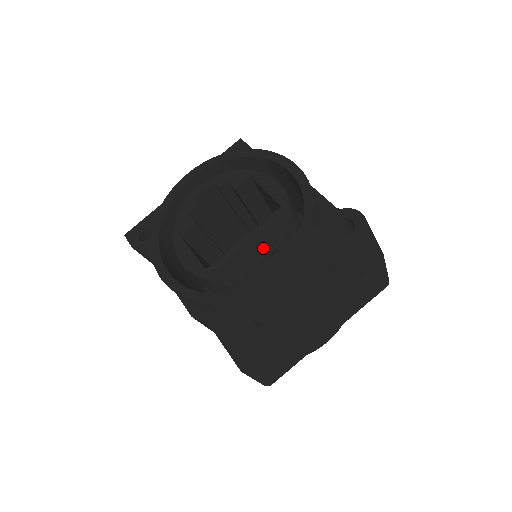
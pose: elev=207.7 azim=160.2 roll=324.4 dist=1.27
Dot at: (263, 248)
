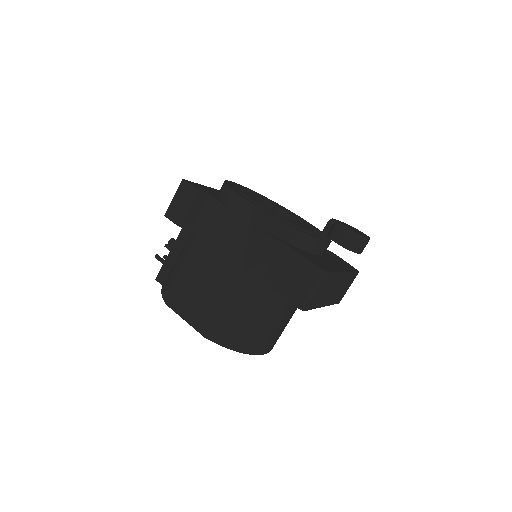
Dot at: (310, 229)
